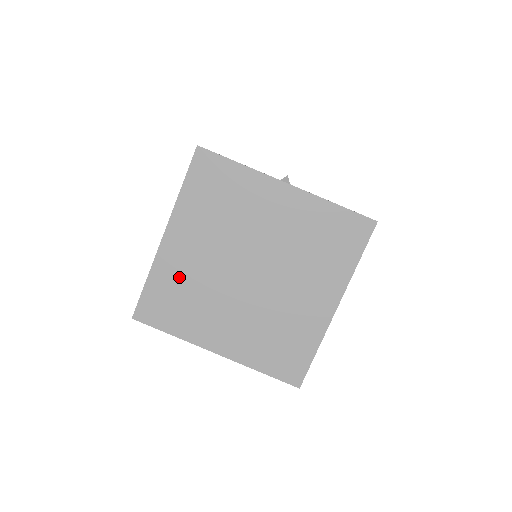
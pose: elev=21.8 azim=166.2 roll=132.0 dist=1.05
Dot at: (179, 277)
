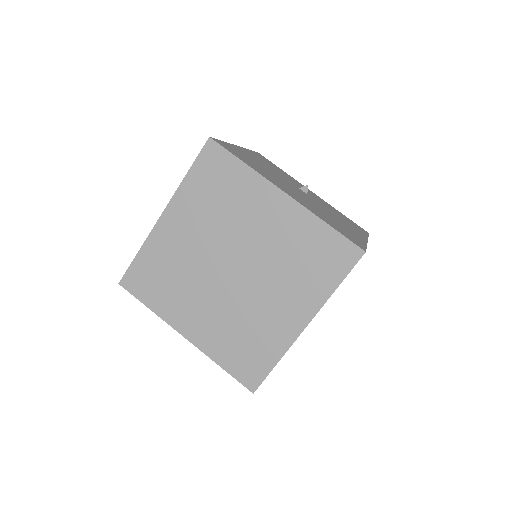
Dot at: (167, 257)
